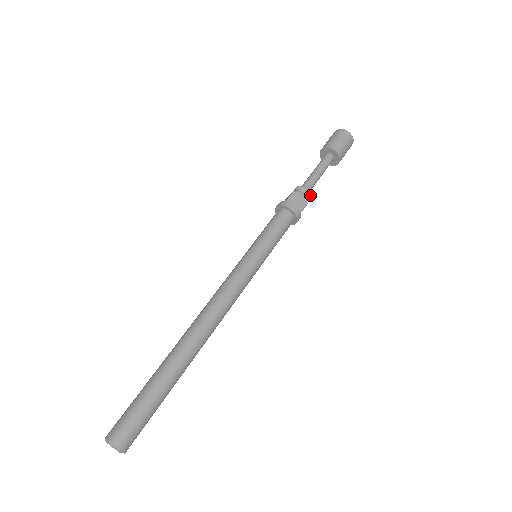
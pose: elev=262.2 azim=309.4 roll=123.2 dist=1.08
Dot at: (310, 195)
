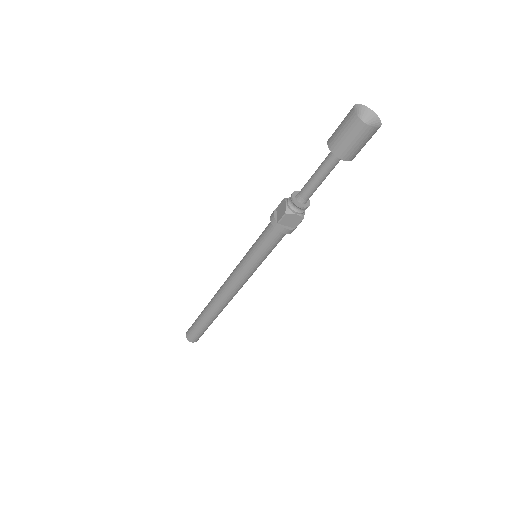
Dot at: occluded
